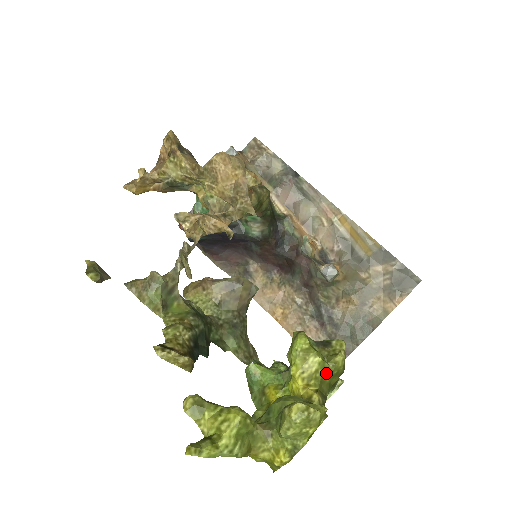
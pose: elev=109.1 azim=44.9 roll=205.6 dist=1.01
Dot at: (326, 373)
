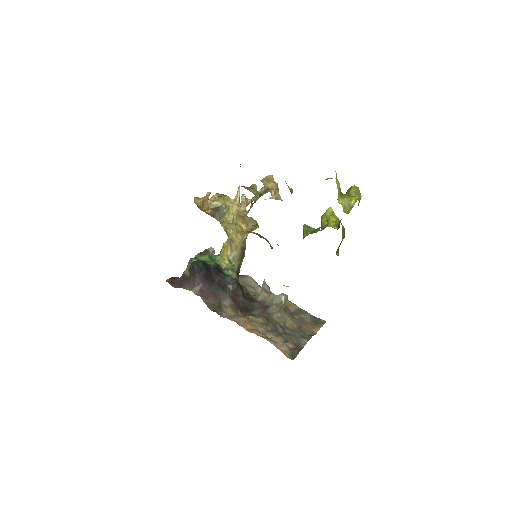
Dot at: (342, 225)
